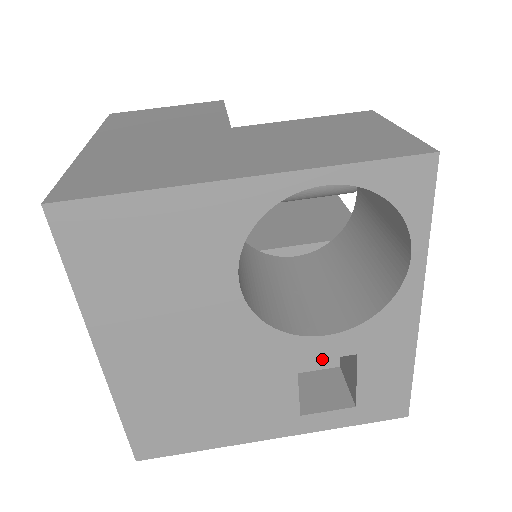
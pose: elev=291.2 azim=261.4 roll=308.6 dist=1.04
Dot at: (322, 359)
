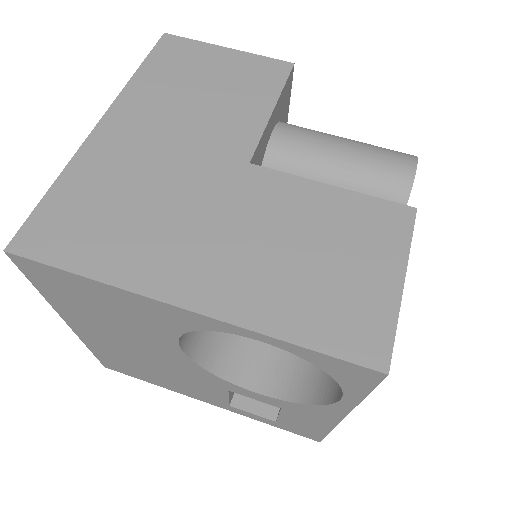
Dot at: (250, 397)
